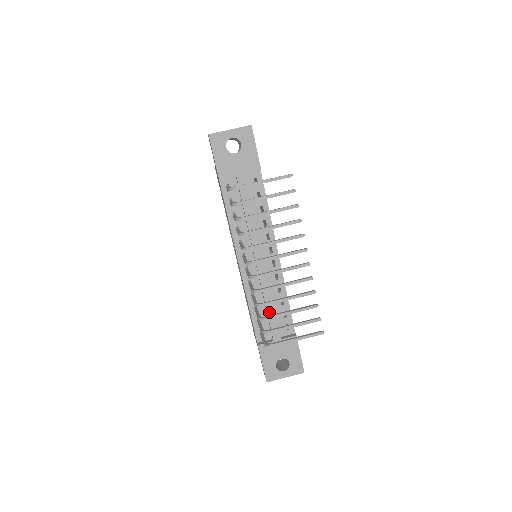
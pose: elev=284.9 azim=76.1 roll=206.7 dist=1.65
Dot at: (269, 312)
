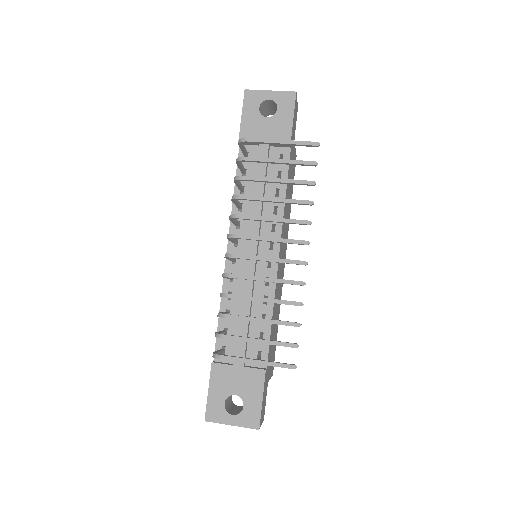
Dot at: (241, 323)
